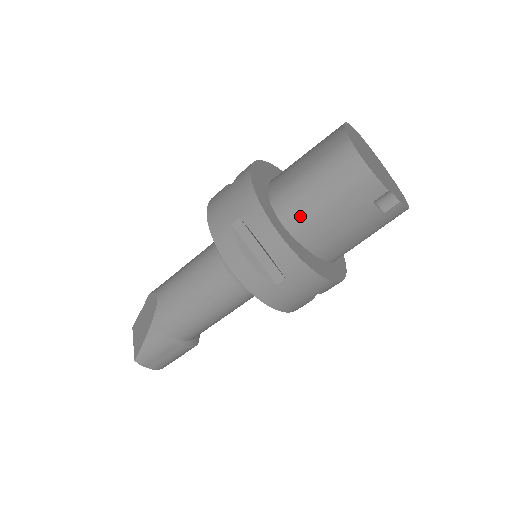
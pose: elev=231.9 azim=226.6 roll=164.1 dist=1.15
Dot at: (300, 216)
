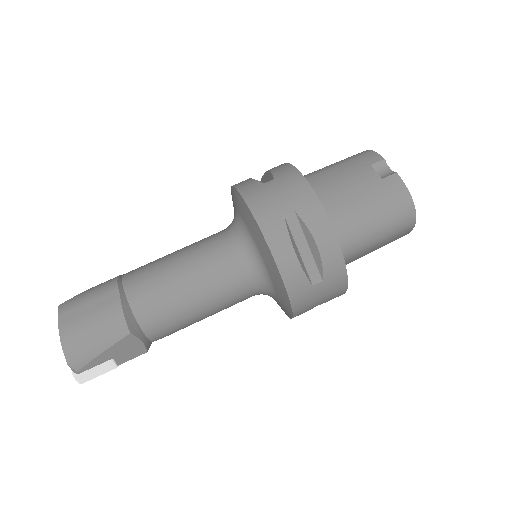
Dot at: (308, 175)
